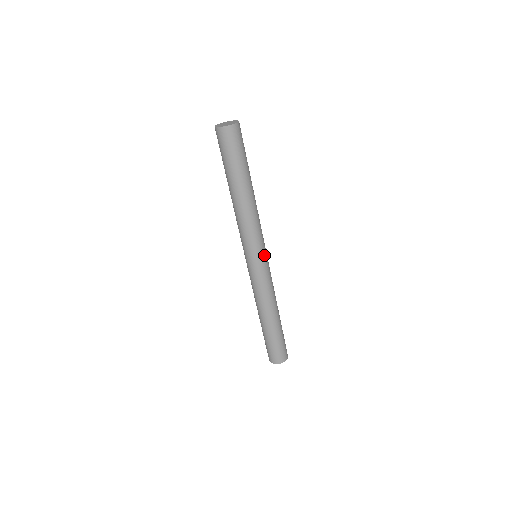
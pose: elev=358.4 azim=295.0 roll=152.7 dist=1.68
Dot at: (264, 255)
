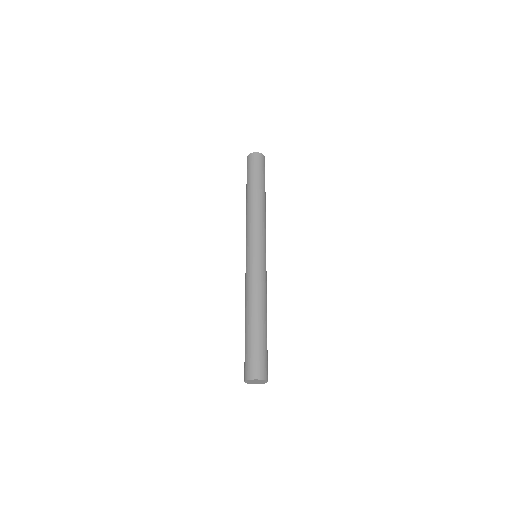
Dot at: occluded
